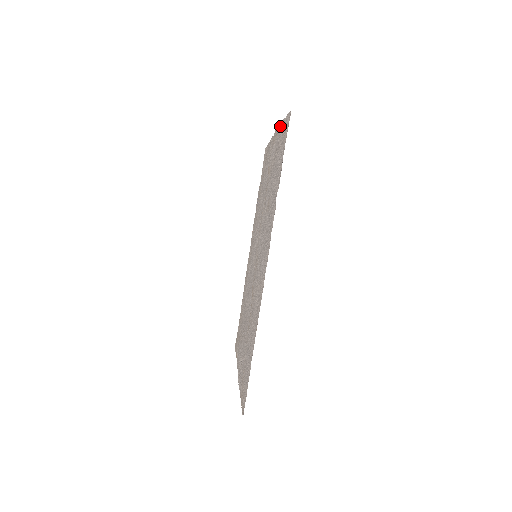
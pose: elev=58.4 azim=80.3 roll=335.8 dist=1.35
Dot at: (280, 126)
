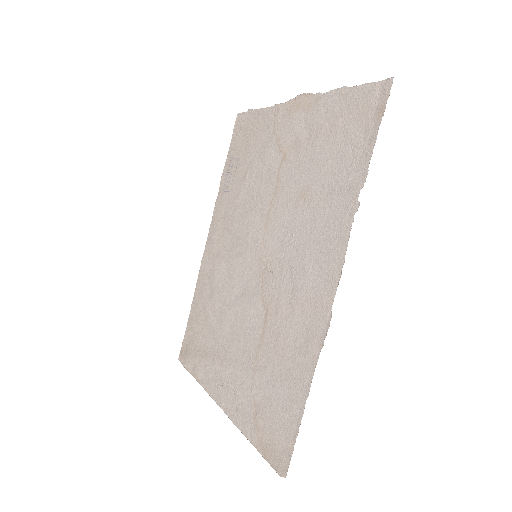
Dot at: (325, 94)
